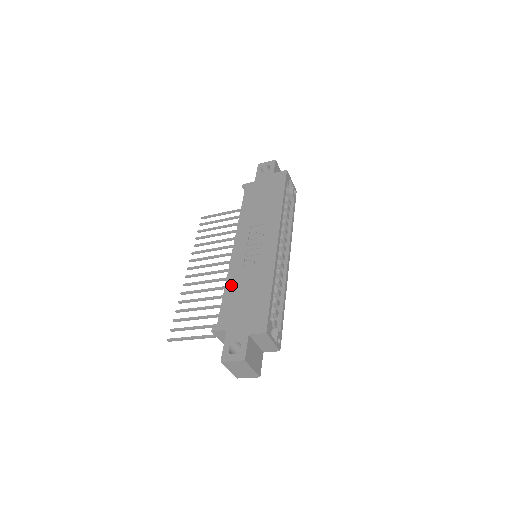
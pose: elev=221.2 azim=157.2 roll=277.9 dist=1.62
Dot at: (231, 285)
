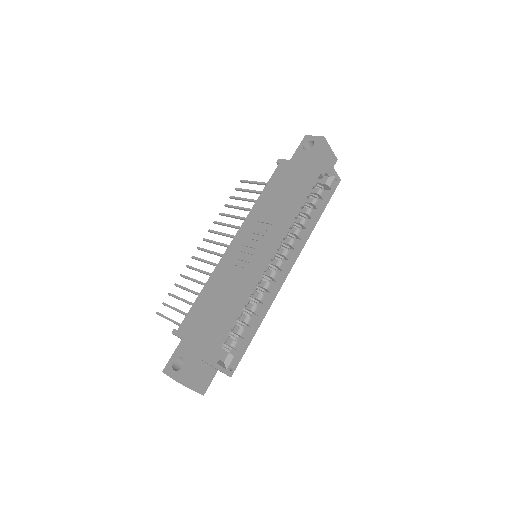
Dot at: (208, 288)
